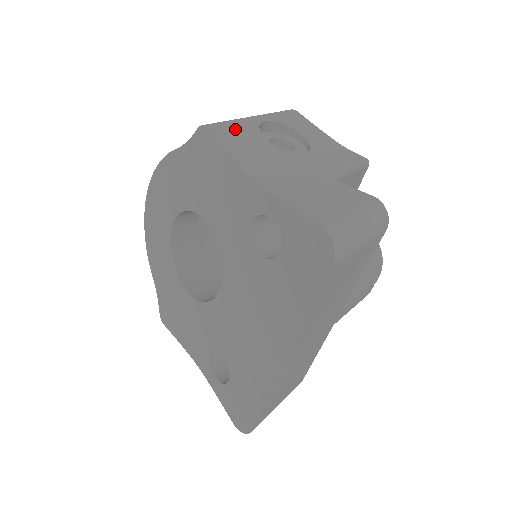
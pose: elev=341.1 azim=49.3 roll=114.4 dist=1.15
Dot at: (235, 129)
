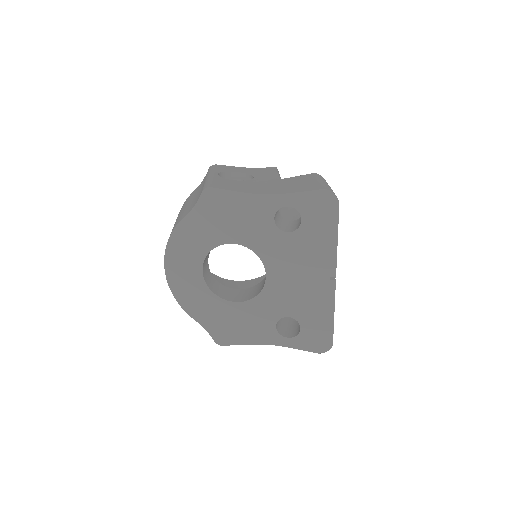
Dot at: (218, 182)
